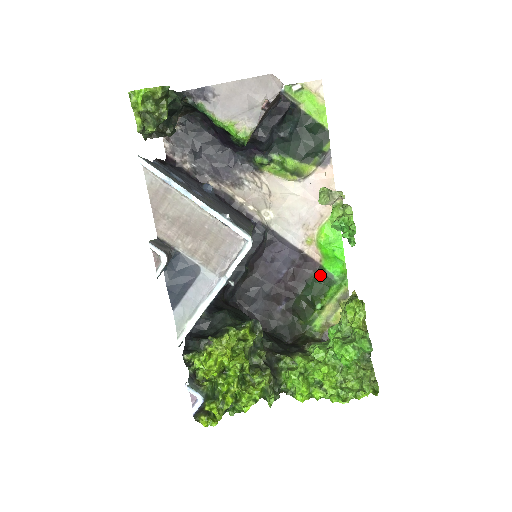
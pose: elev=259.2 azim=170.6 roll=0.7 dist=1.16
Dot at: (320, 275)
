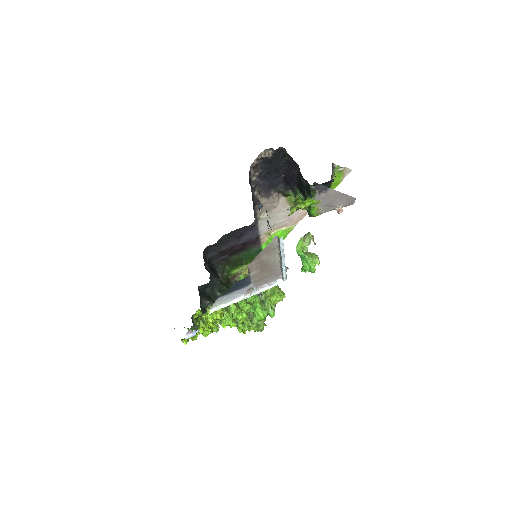
Dot at: (257, 250)
